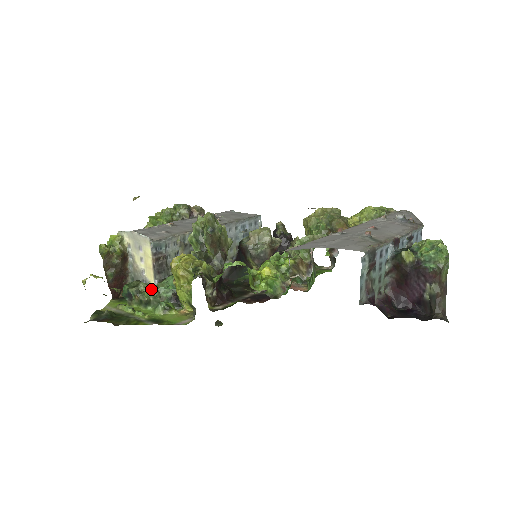
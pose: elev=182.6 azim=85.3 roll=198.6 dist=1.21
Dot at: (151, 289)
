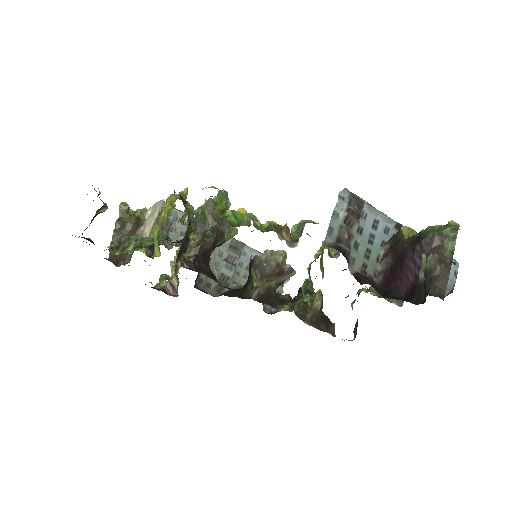
Dot at: occluded
